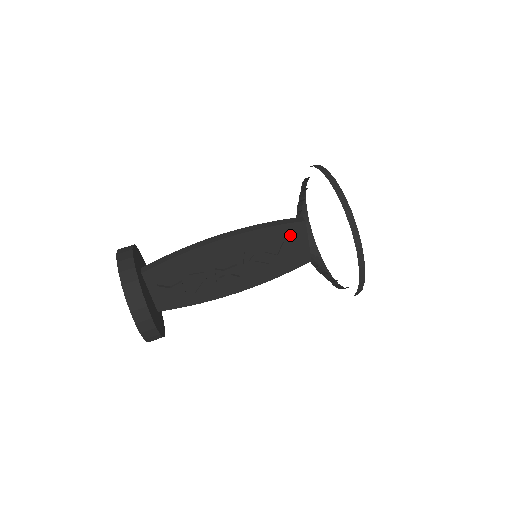
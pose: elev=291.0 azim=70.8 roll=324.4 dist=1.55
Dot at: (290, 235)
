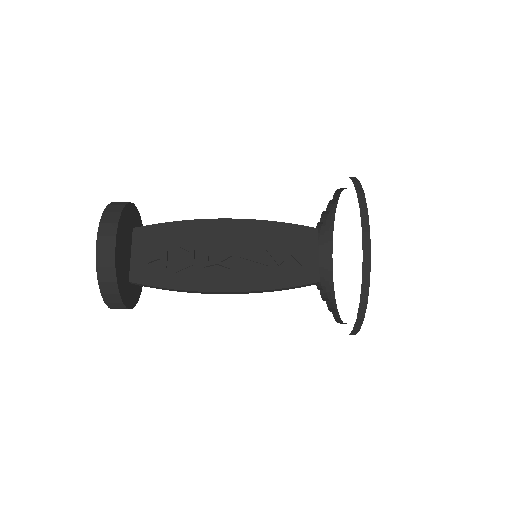
Dot at: (298, 239)
